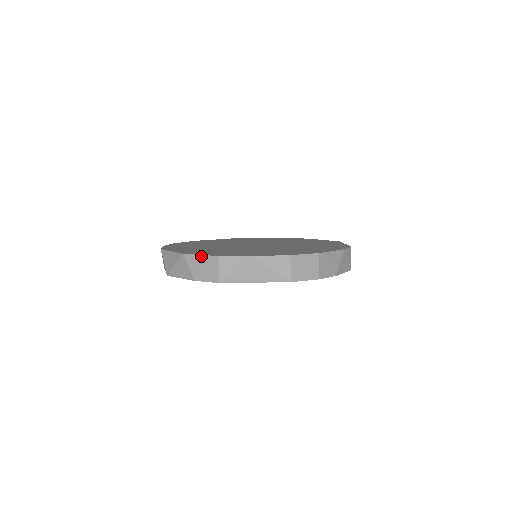
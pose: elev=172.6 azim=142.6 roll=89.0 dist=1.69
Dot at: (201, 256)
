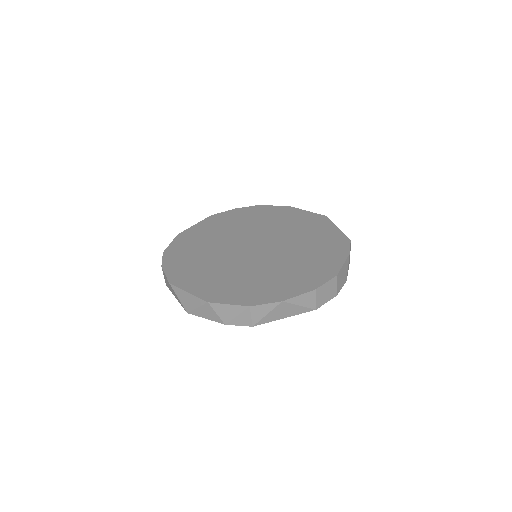
Dot at: (229, 305)
